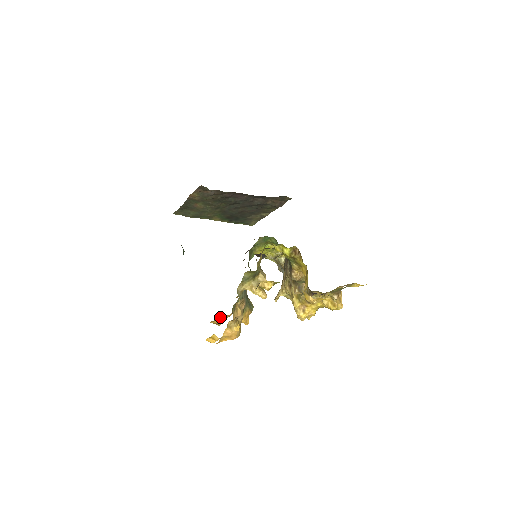
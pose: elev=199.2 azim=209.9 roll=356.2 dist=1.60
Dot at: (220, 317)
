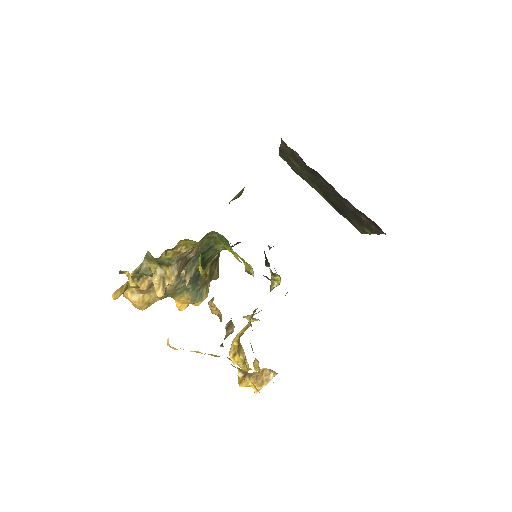
Dot at: occluded
